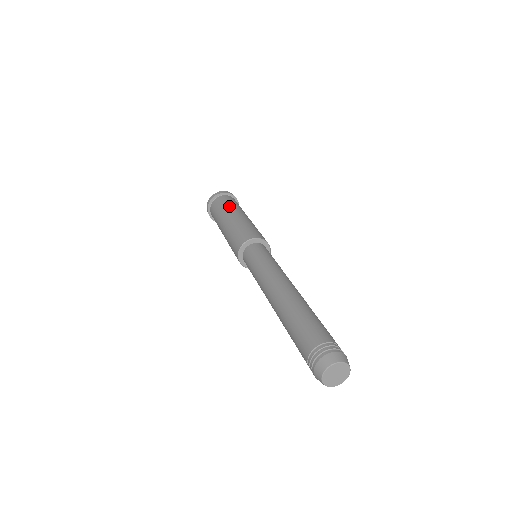
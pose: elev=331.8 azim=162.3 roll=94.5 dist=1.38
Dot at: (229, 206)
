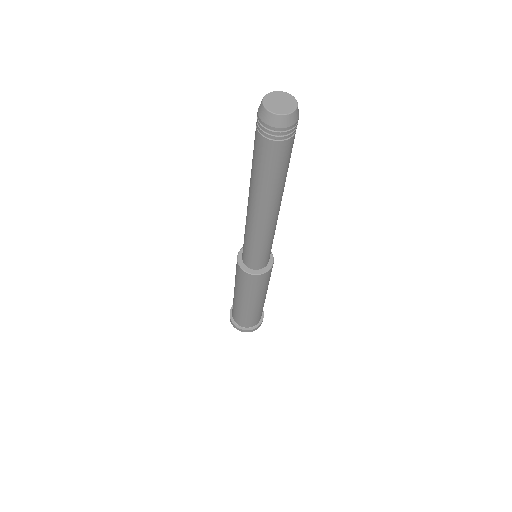
Dot at: occluded
